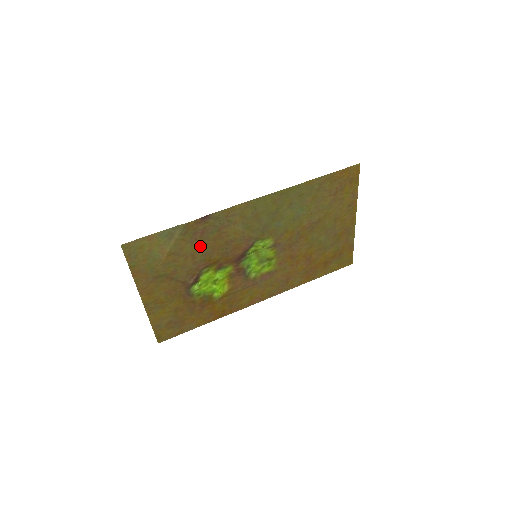
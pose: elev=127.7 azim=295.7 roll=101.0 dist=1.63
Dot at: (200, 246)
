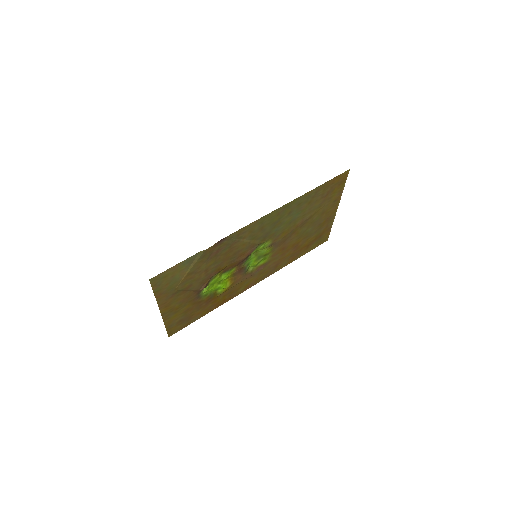
Dot at: (213, 262)
